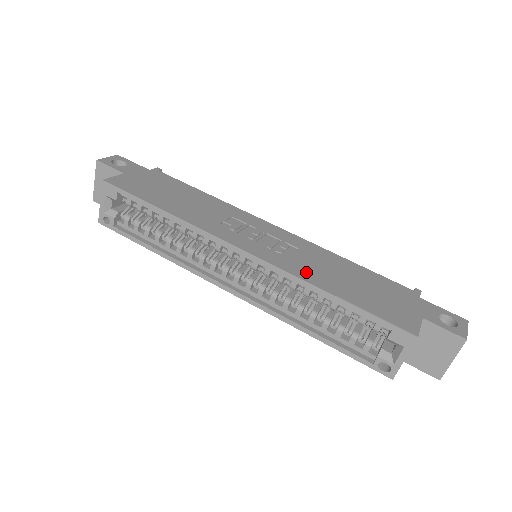
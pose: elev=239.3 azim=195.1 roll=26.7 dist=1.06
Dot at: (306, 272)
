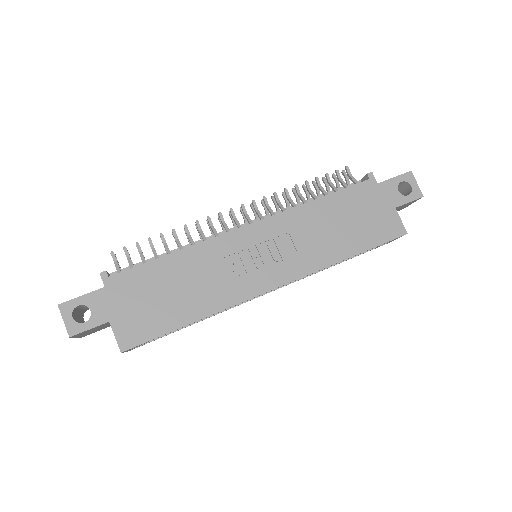
Dot at: (319, 256)
